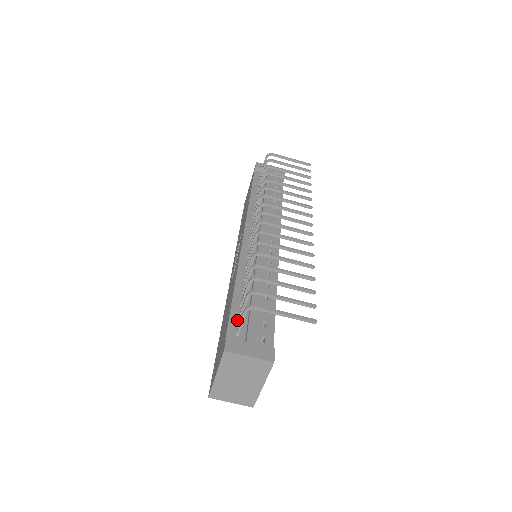
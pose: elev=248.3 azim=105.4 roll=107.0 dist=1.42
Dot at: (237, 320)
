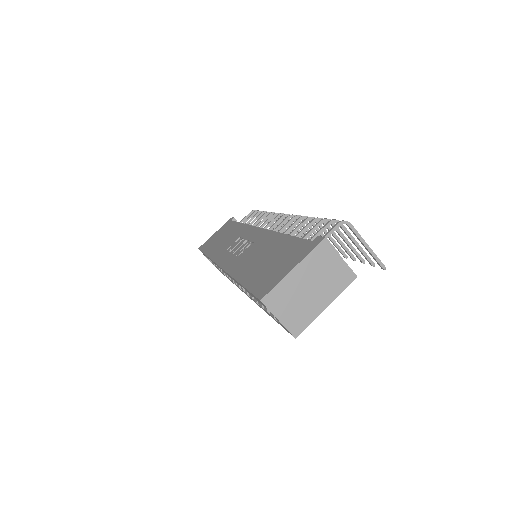
Dot at: occluded
